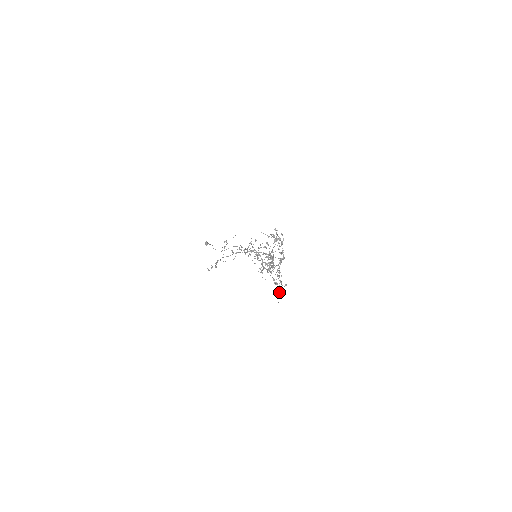
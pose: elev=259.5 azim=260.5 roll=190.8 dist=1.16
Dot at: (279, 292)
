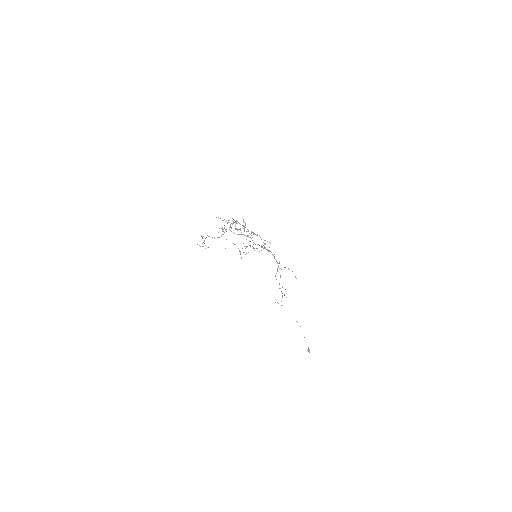
Dot at: (264, 240)
